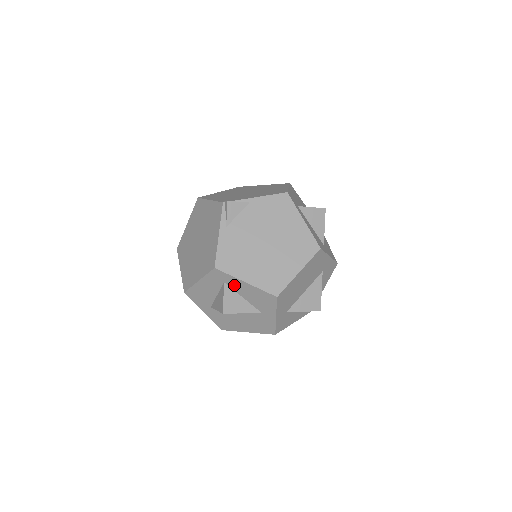
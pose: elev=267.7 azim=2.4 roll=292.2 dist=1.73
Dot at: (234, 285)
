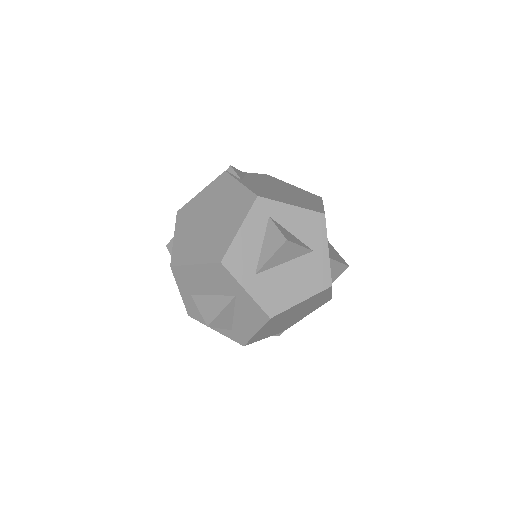
Dot at: (280, 216)
